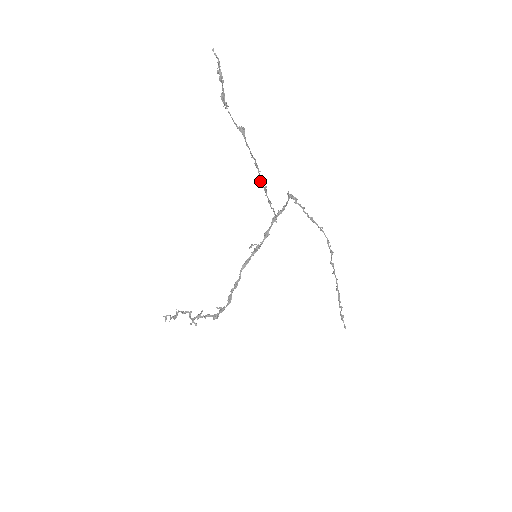
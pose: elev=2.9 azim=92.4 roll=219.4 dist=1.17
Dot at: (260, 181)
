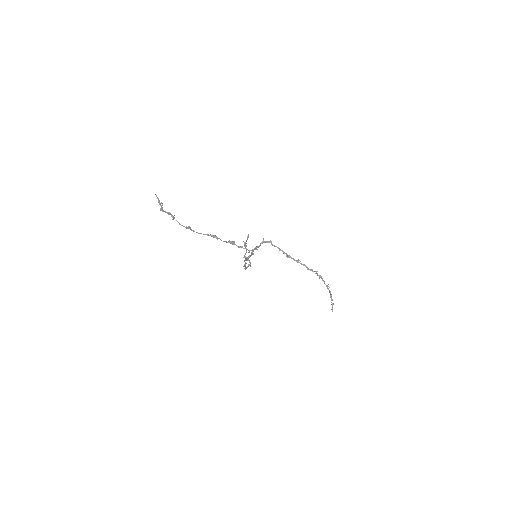
Dot at: (223, 241)
